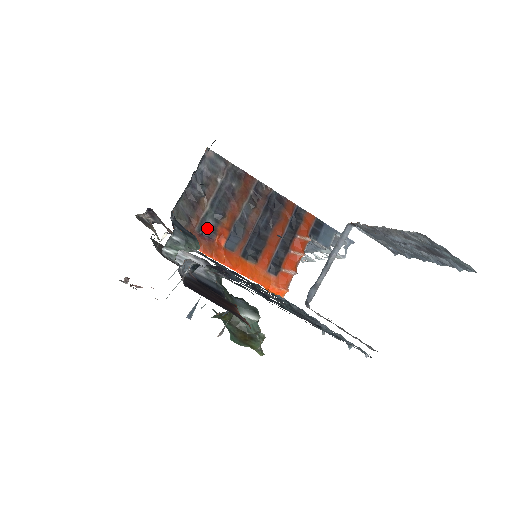
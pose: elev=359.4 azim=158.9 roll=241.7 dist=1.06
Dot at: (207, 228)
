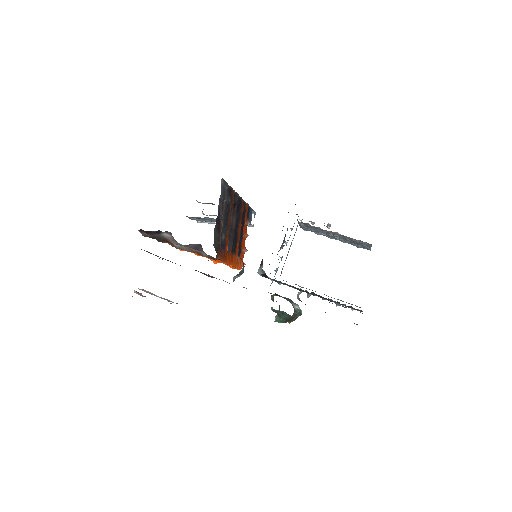
Dot at: (222, 242)
